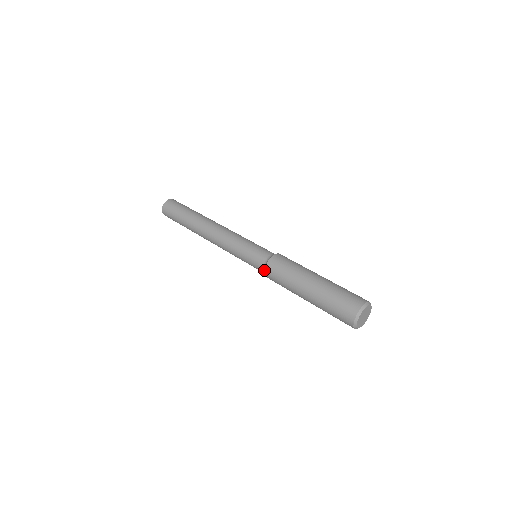
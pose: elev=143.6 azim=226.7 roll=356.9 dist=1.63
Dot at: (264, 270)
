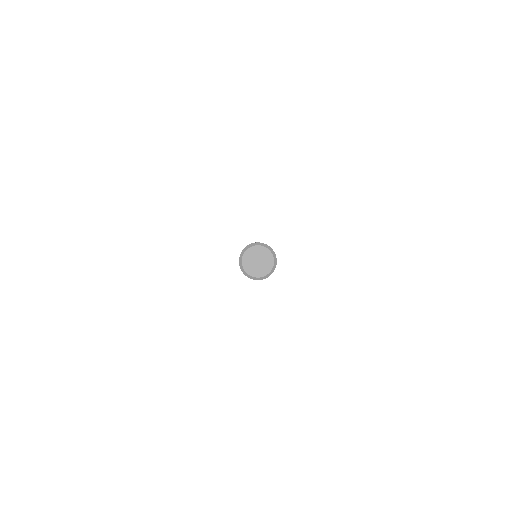
Dot at: occluded
